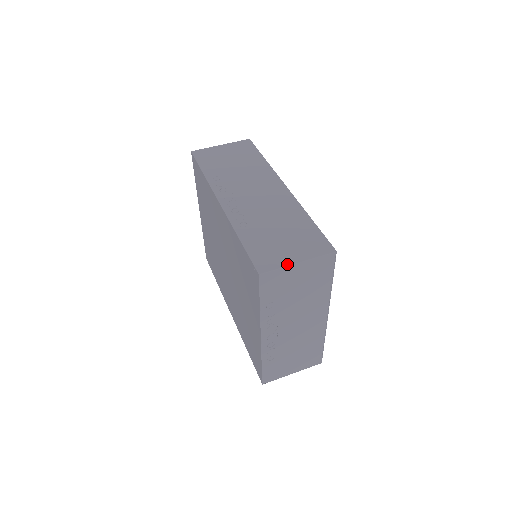
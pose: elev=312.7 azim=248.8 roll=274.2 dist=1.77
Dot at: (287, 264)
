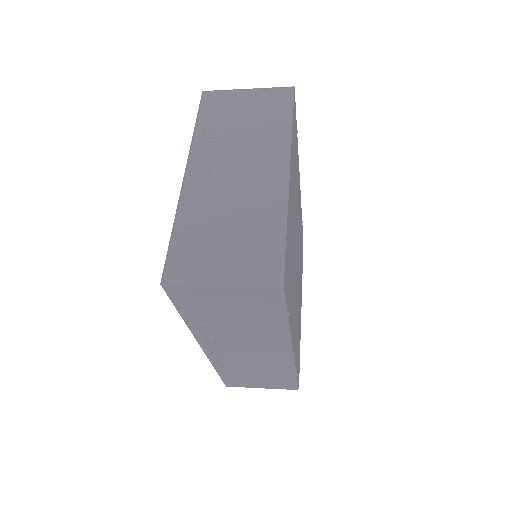
Dot at: (235, 91)
